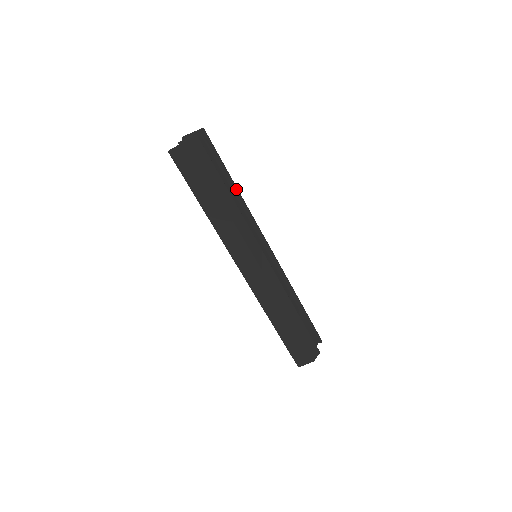
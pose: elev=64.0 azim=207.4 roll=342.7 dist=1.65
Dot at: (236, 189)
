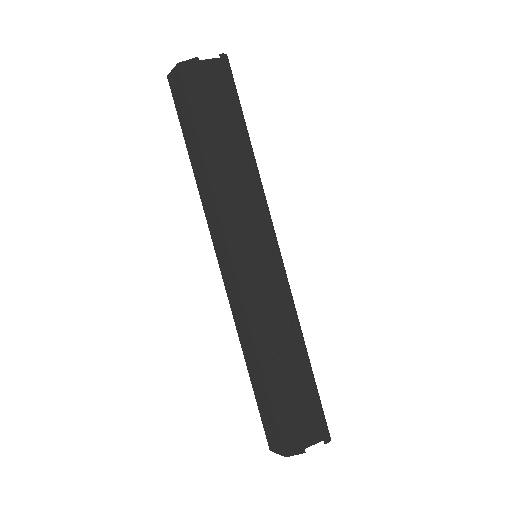
Dot at: (245, 148)
